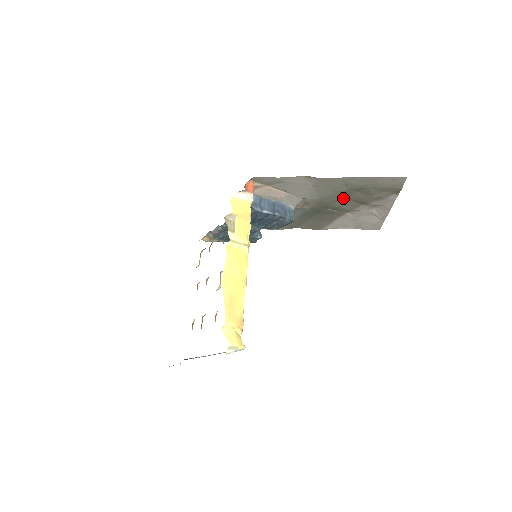
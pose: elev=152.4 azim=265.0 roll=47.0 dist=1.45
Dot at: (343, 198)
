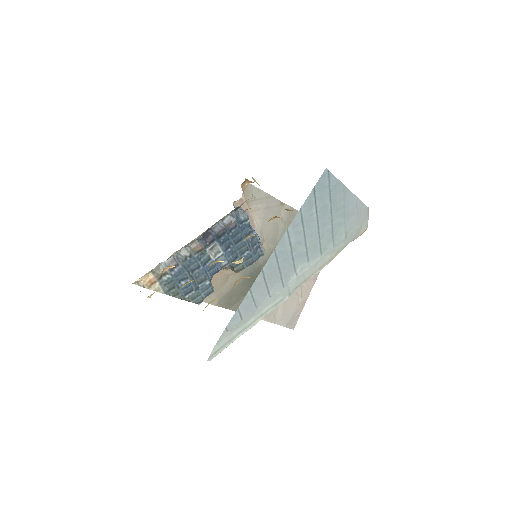
Dot at: occluded
